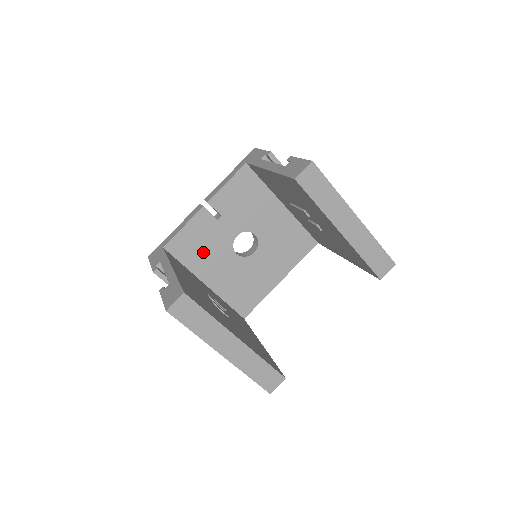
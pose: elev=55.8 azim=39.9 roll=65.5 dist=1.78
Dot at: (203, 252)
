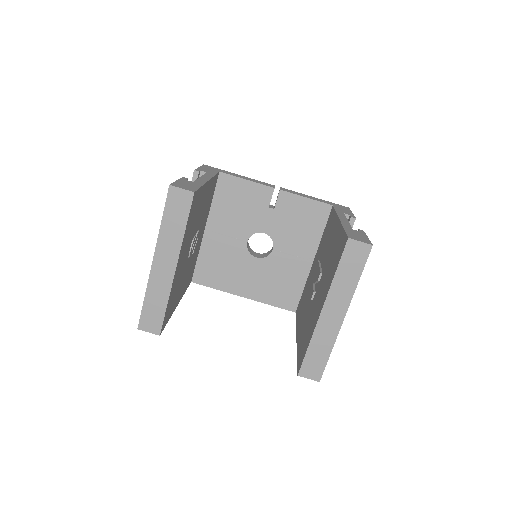
Dot at: (234, 210)
